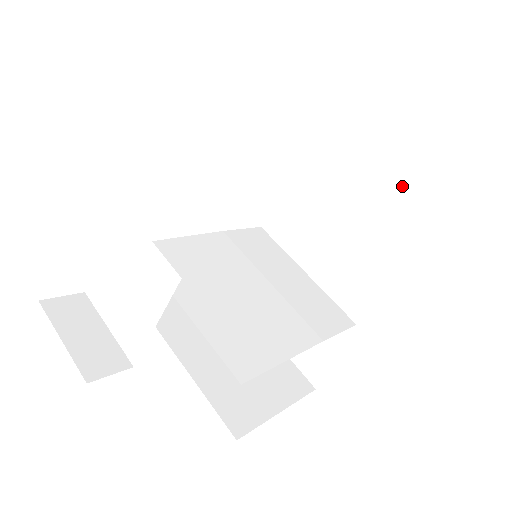
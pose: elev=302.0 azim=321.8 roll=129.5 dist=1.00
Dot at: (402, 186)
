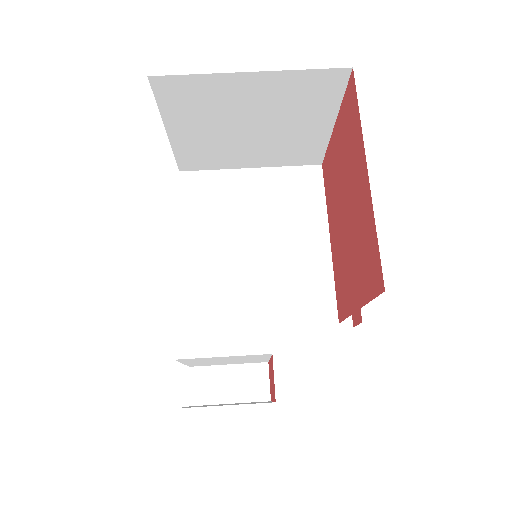
Dot at: (286, 86)
